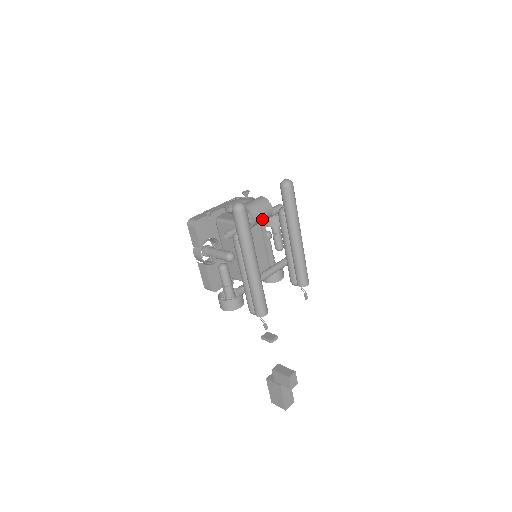
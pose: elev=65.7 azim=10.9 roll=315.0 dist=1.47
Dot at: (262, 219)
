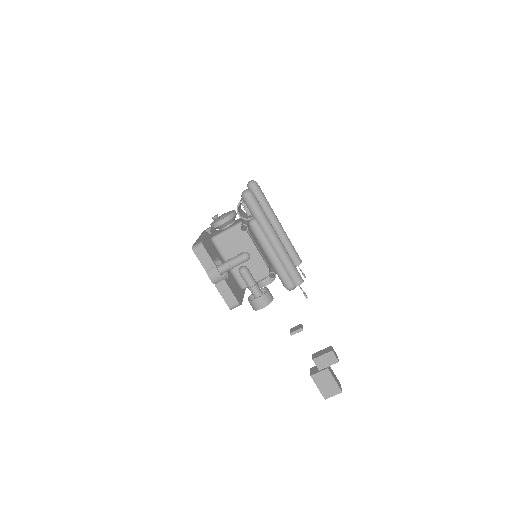
Dot at: occluded
